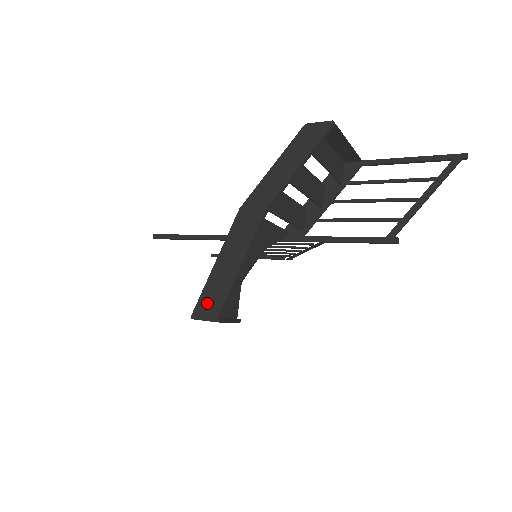
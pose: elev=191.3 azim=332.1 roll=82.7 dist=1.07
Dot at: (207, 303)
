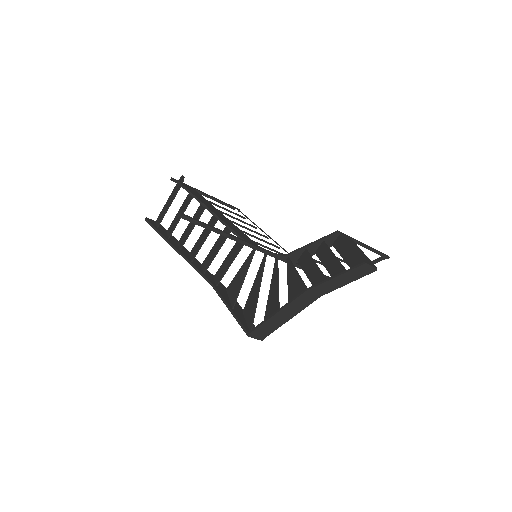
Dot at: (261, 331)
